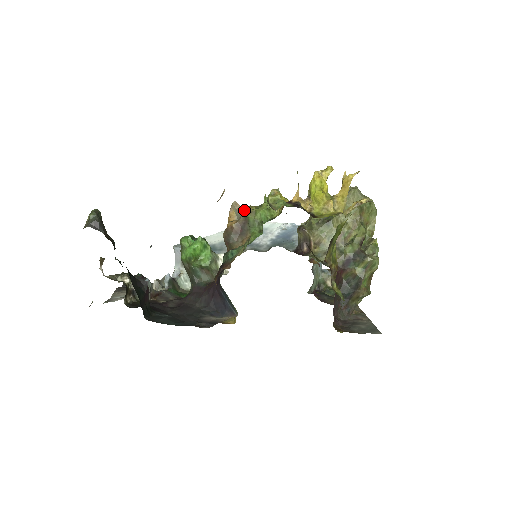
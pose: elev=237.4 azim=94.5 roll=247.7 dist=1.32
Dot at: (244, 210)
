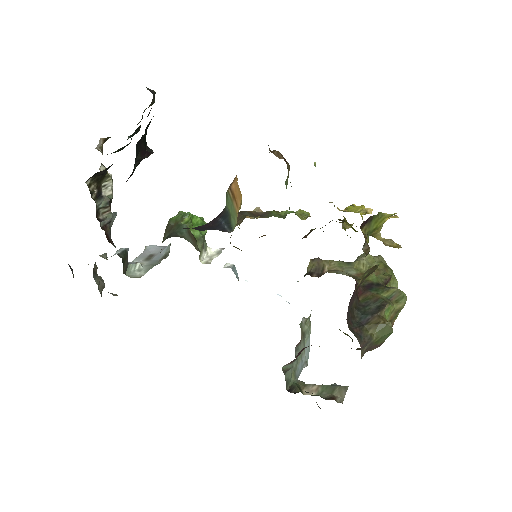
Dot at: (267, 211)
